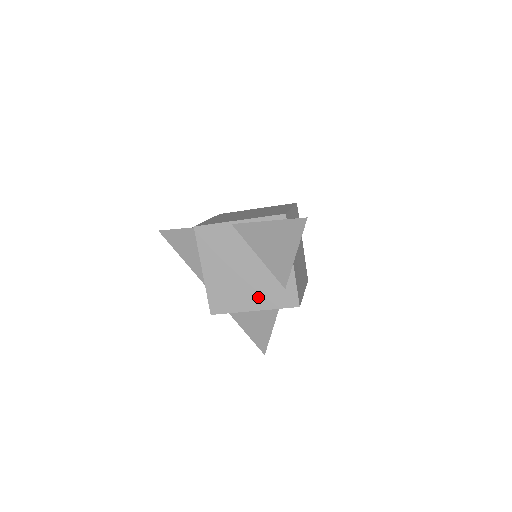
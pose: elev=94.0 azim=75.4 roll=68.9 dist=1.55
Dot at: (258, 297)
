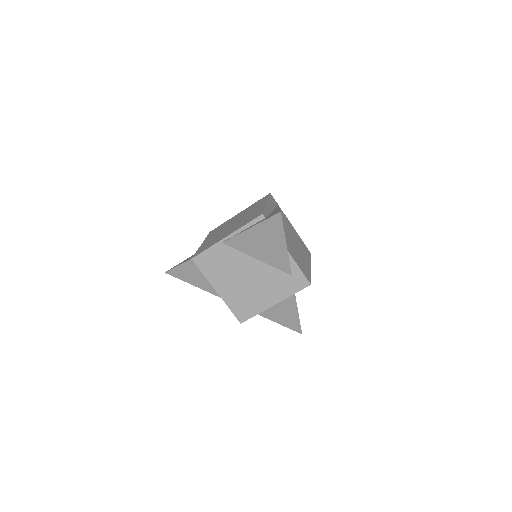
Dot at: (272, 292)
